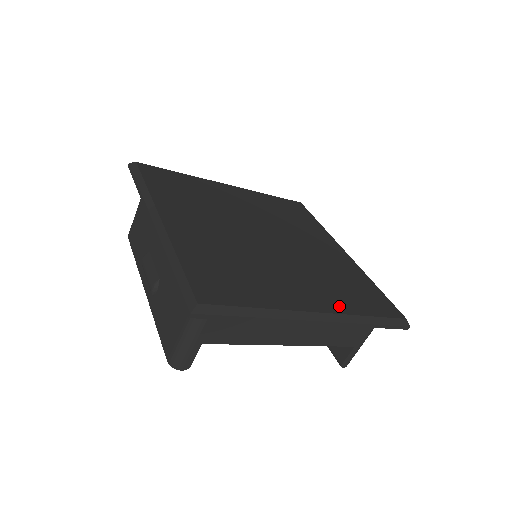
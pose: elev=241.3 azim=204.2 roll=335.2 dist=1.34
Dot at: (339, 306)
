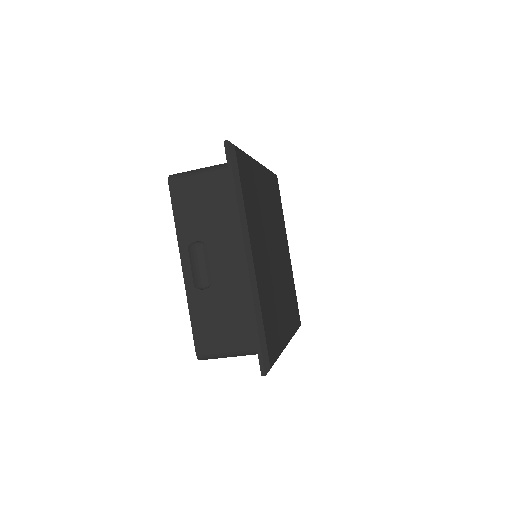
Dot at: (291, 329)
